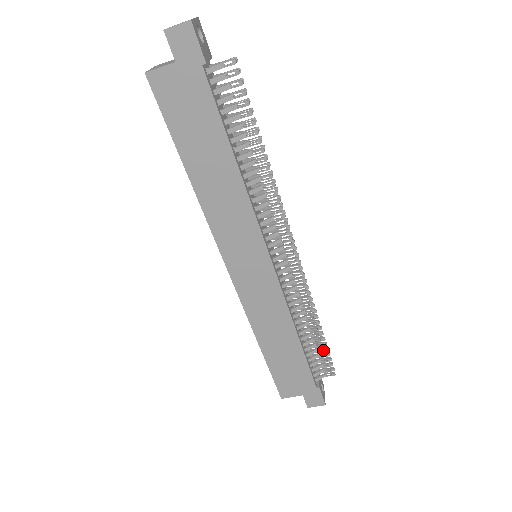
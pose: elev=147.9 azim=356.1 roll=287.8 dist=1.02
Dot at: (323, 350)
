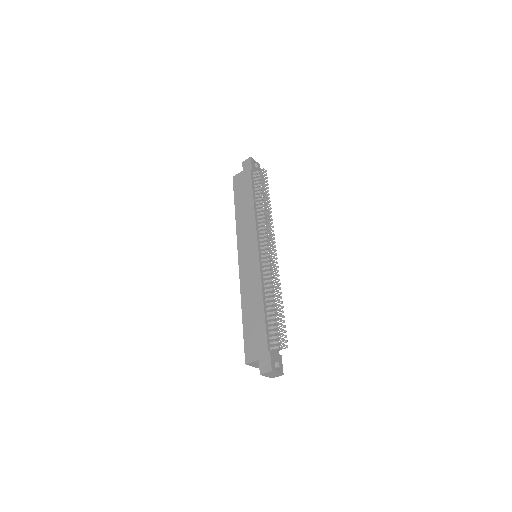
Dot at: (279, 321)
